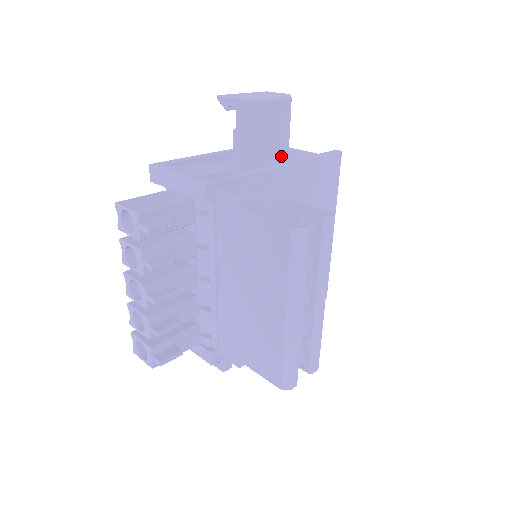
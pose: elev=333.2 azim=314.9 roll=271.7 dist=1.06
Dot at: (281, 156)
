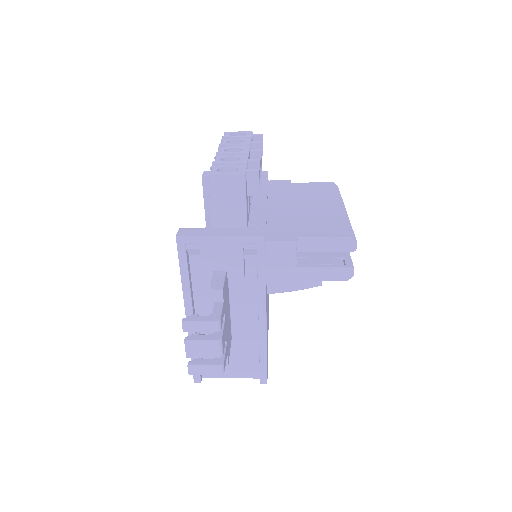
Dot at: occluded
